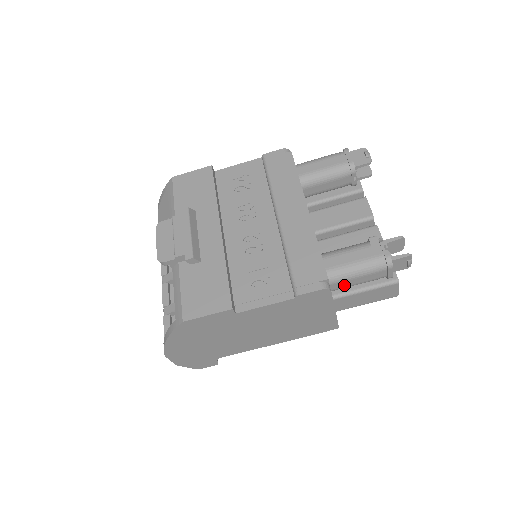
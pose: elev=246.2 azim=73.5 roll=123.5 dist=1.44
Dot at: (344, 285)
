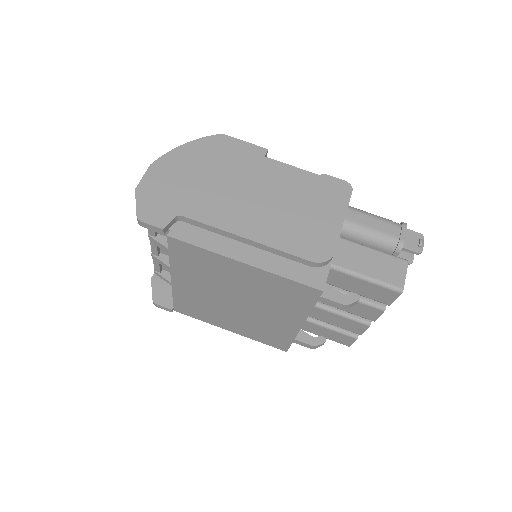
Dot at: (358, 220)
